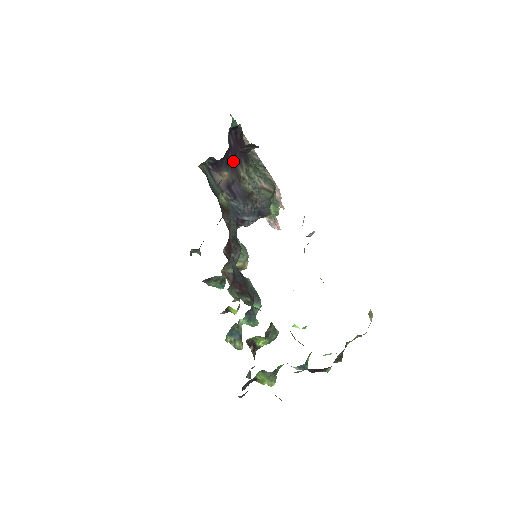
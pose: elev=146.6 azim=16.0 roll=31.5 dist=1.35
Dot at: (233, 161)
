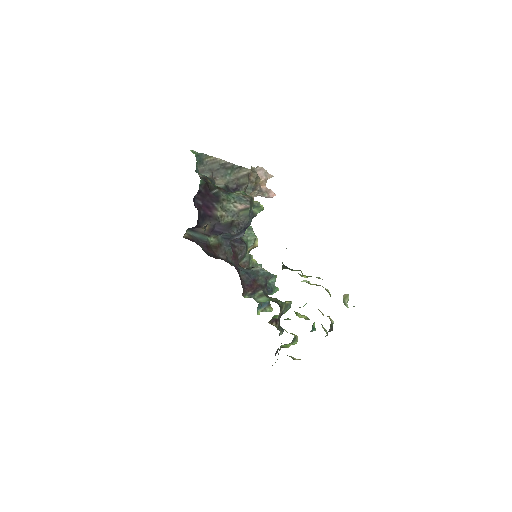
Dot at: (207, 213)
